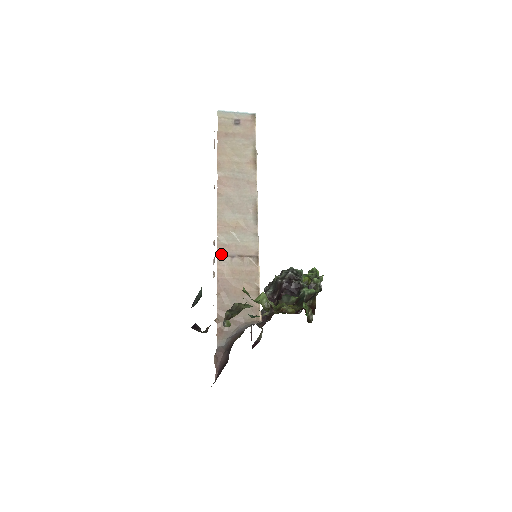
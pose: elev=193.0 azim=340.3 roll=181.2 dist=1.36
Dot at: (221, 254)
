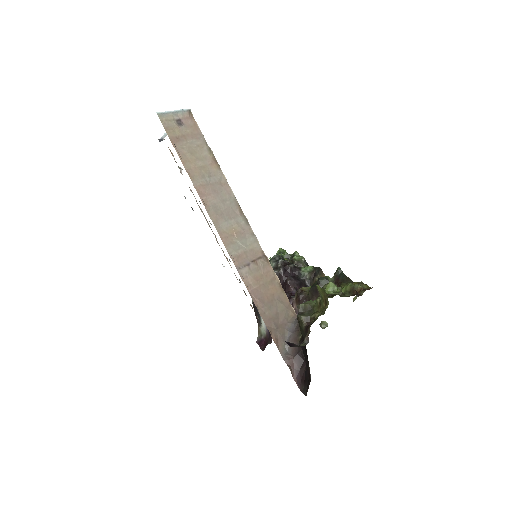
Dot at: (239, 266)
